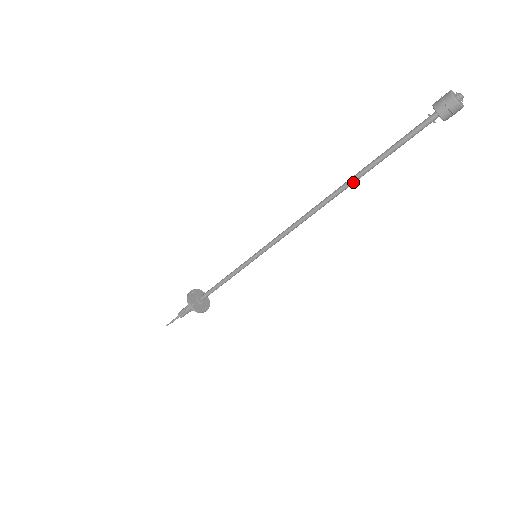
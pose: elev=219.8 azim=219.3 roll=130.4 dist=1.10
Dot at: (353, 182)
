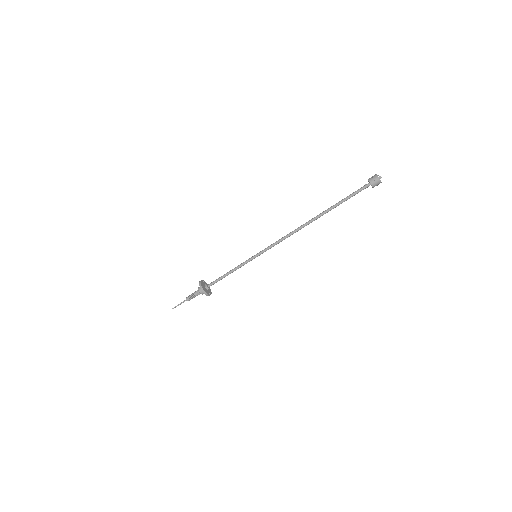
Dot at: occluded
